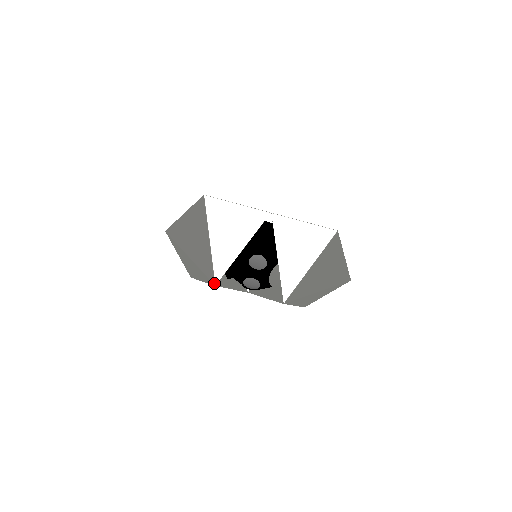
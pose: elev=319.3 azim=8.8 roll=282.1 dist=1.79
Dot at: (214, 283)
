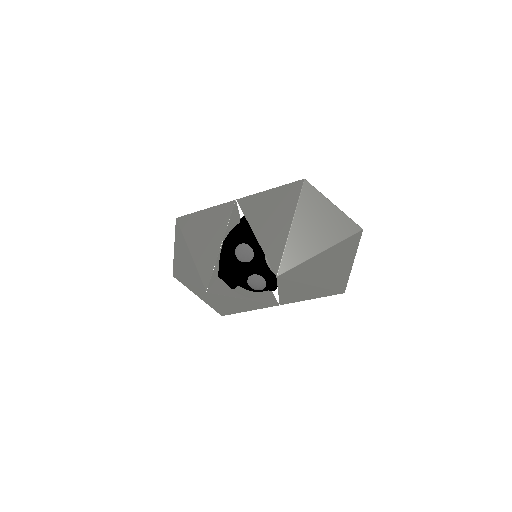
Dot at: (205, 290)
